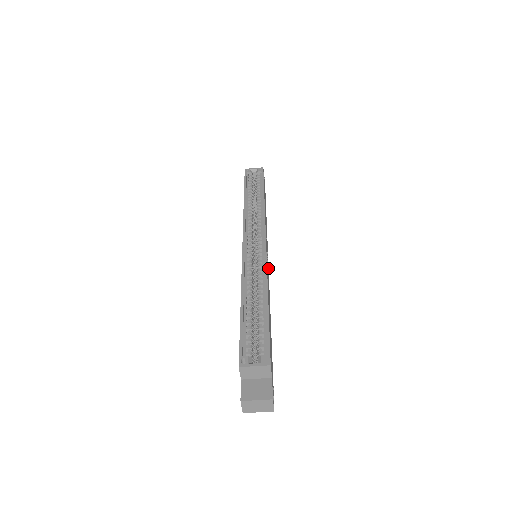
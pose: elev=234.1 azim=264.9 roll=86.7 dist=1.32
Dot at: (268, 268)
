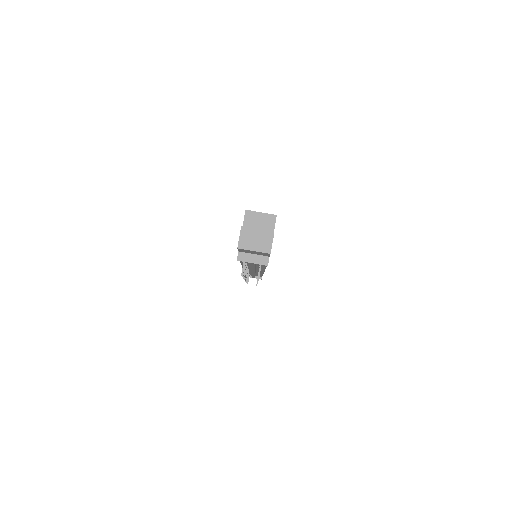
Dot at: occluded
